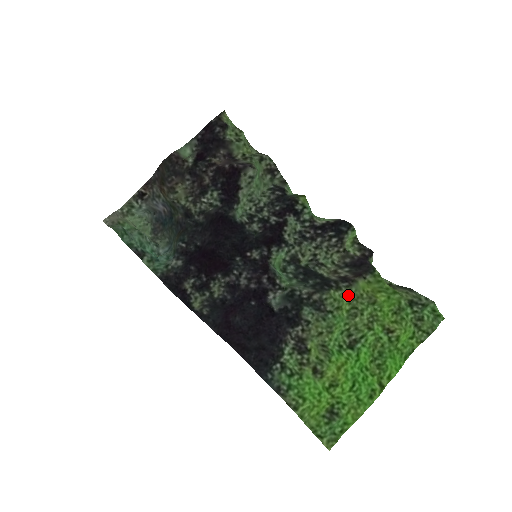
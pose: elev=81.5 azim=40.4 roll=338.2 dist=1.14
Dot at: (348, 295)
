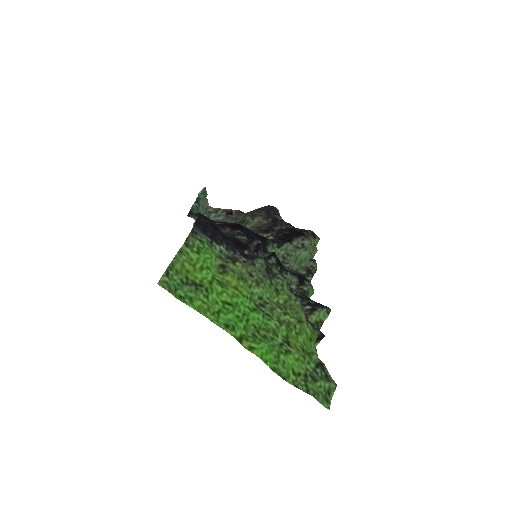
Dot at: (291, 299)
